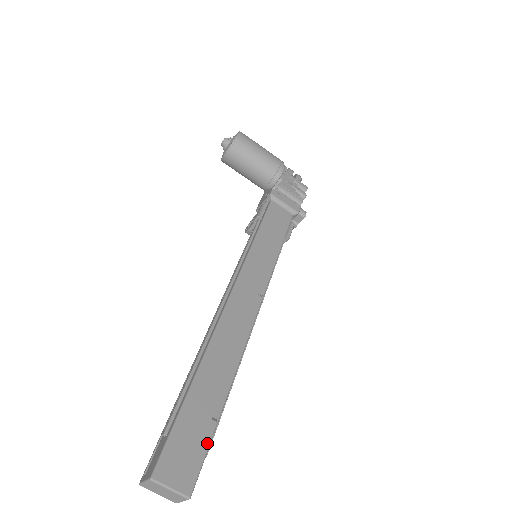
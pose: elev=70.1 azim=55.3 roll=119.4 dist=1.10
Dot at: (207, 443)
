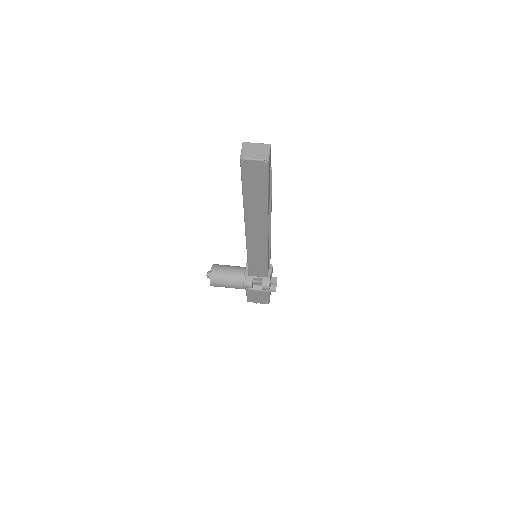
Dot at: occluded
